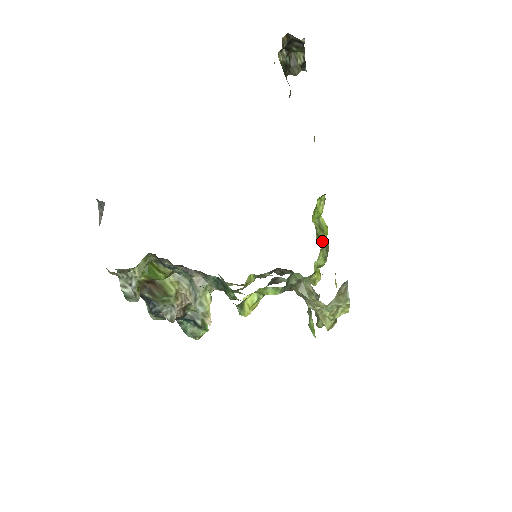
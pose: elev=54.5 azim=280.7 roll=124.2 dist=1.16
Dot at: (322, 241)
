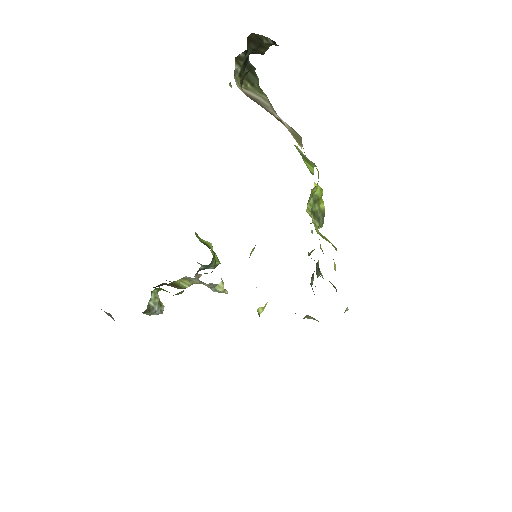
Dot at: (318, 214)
